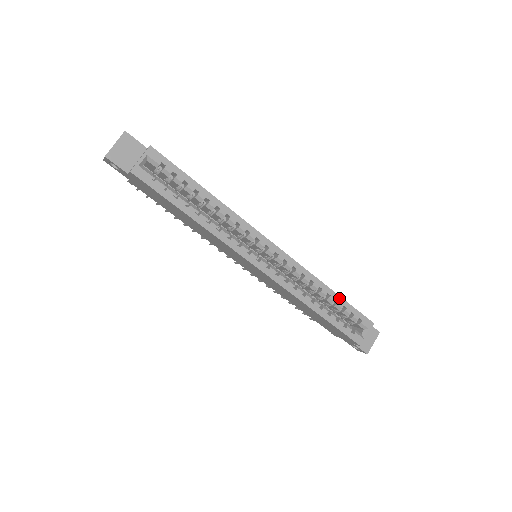
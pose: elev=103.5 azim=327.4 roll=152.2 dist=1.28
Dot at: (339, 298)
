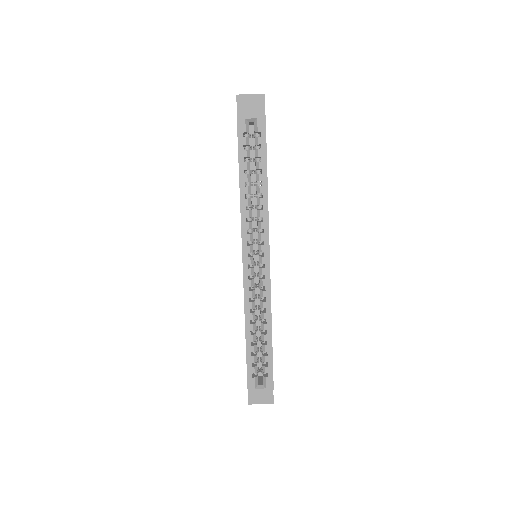
Dot at: (270, 343)
